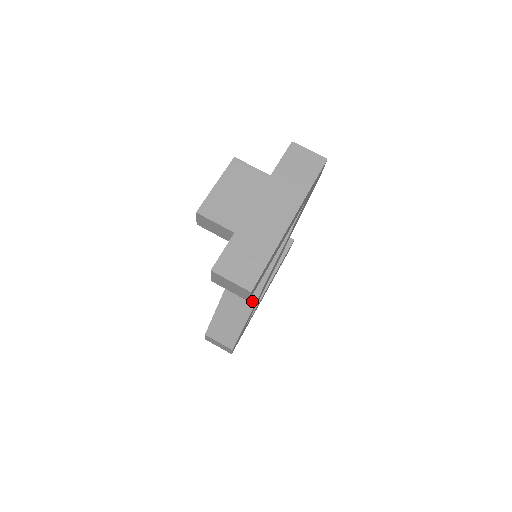
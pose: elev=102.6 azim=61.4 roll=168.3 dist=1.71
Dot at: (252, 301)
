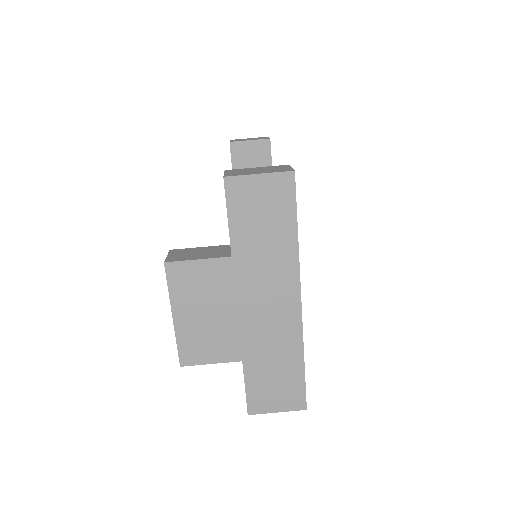
Dot at: occluded
